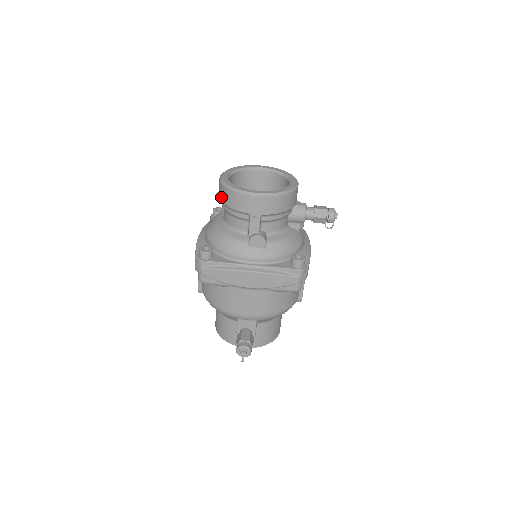
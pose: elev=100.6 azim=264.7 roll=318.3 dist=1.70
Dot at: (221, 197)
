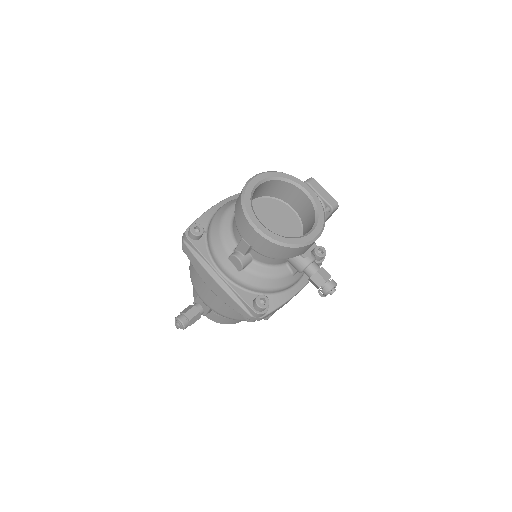
Dot at: (238, 197)
